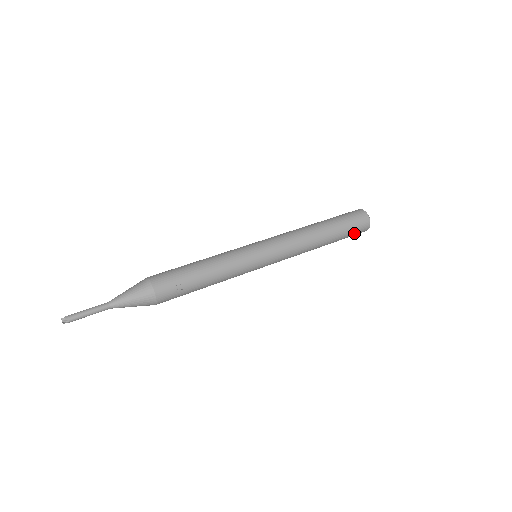
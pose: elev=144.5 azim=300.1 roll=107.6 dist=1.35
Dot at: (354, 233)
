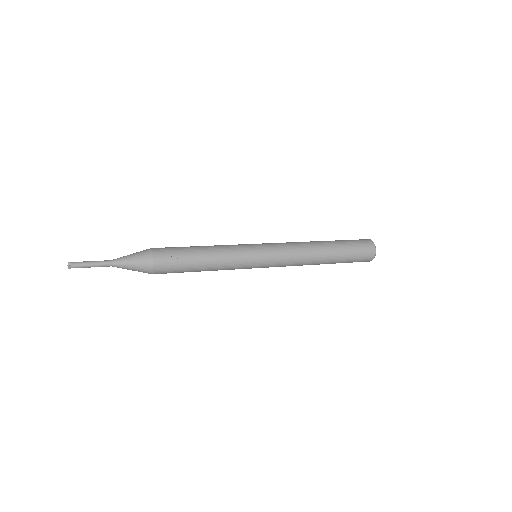
Dot at: (358, 255)
